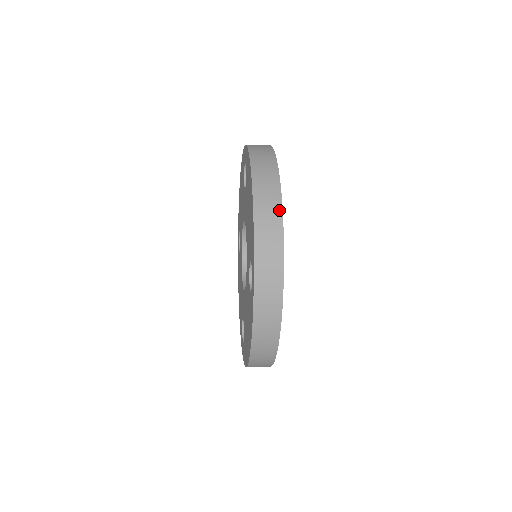
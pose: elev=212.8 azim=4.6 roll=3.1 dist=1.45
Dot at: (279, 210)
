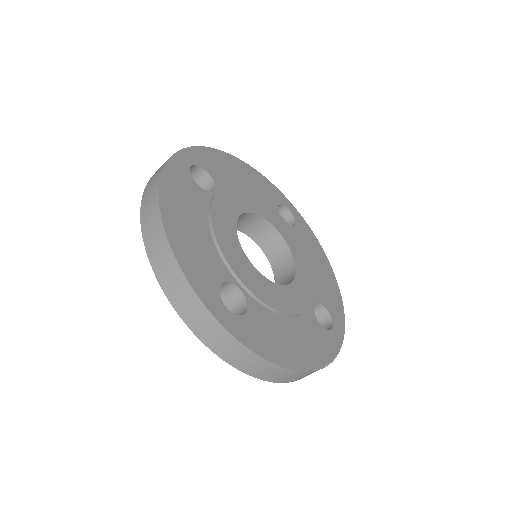
Dot at: (168, 249)
